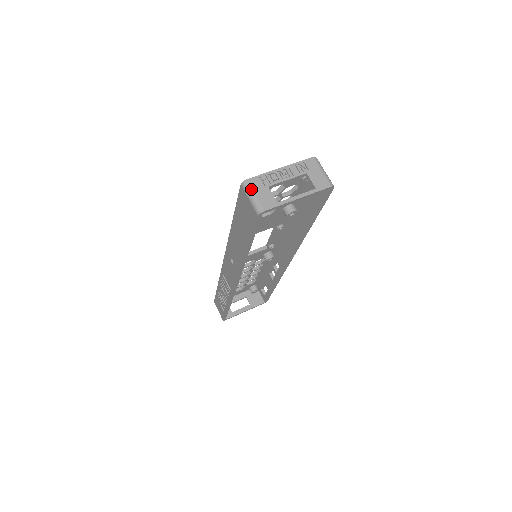
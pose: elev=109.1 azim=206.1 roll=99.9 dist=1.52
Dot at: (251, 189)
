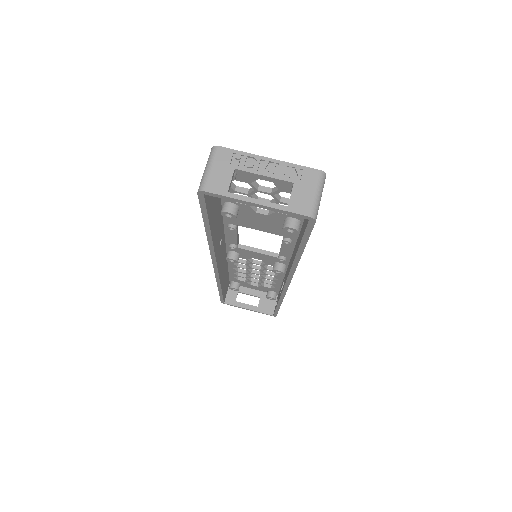
Dot at: (213, 159)
